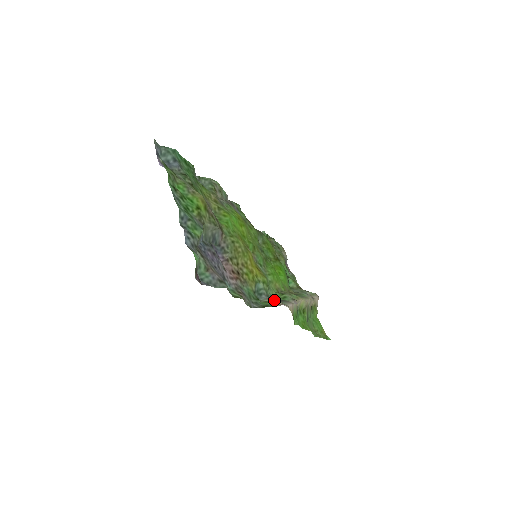
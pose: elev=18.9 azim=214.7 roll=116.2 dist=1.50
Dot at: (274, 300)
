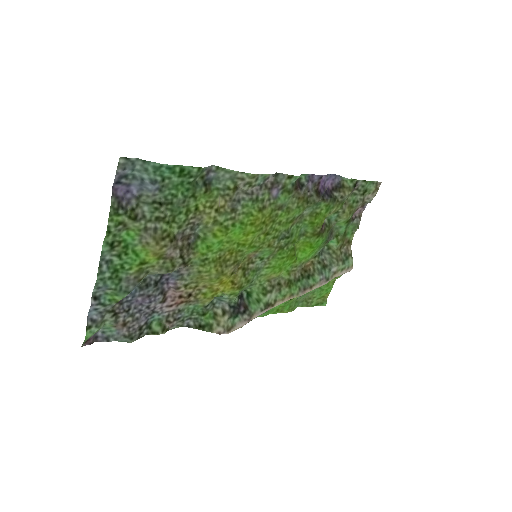
Dot at: (223, 319)
